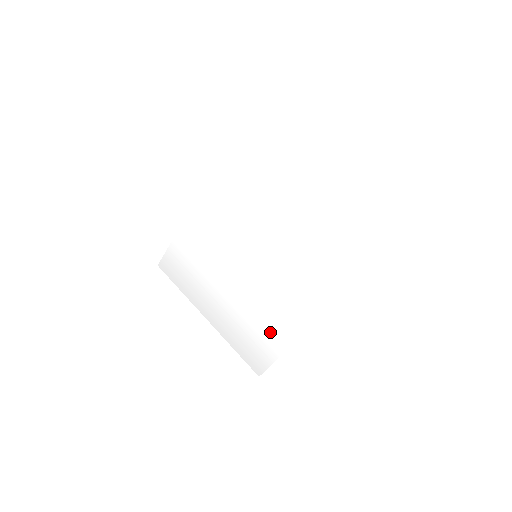
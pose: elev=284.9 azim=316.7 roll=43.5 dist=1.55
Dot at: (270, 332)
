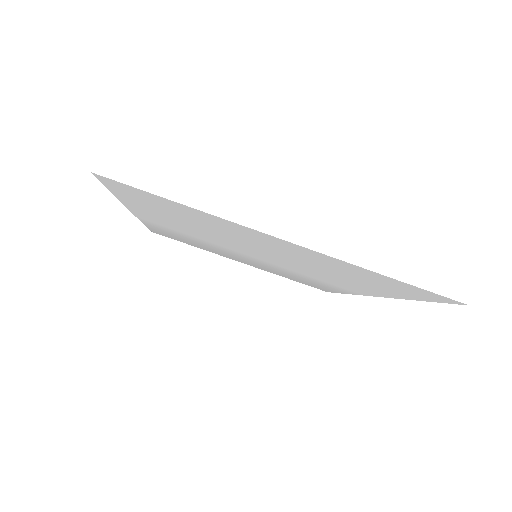
Dot at: (319, 284)
